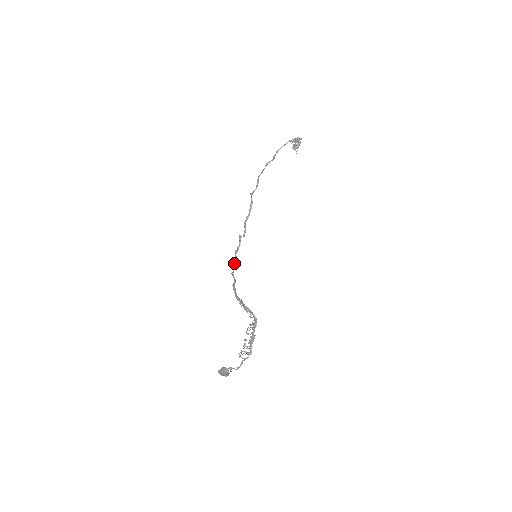
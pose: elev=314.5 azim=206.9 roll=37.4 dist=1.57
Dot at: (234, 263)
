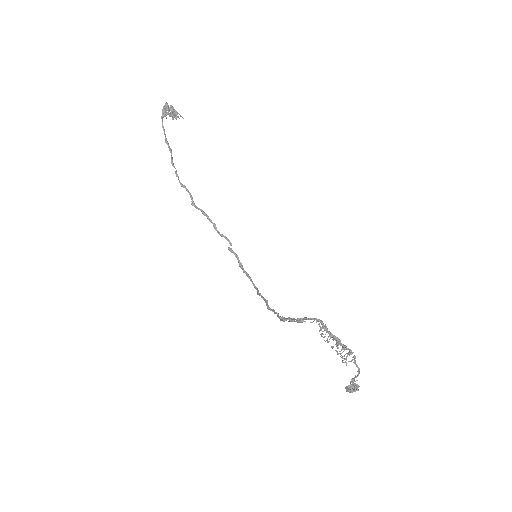
Dot at: occluded
